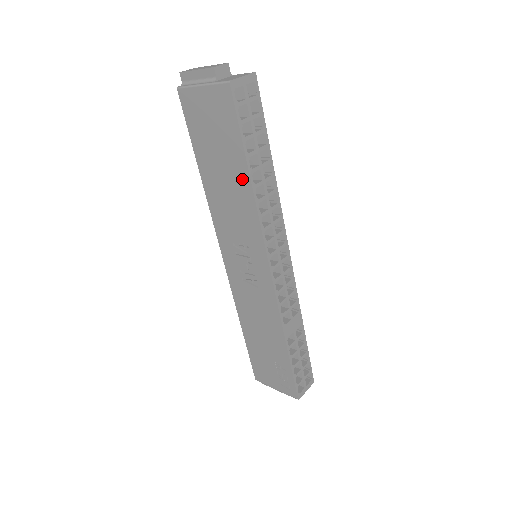
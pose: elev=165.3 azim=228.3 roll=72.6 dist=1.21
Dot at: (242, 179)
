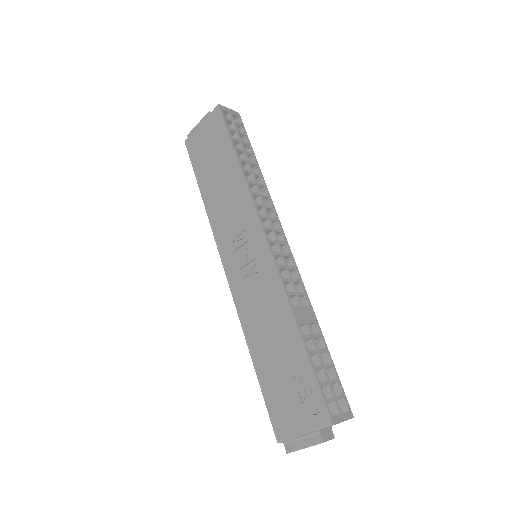
Dot at: (233, 169)
